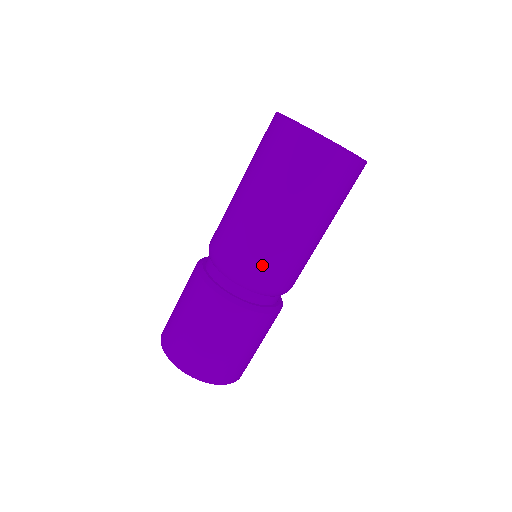
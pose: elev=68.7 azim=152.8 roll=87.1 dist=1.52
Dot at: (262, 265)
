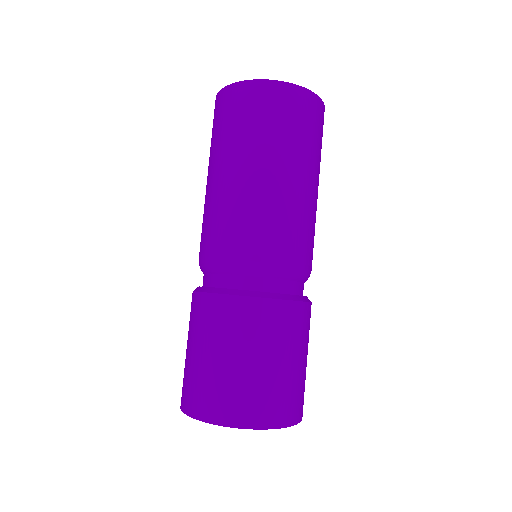
Dot at: (244, 234)
